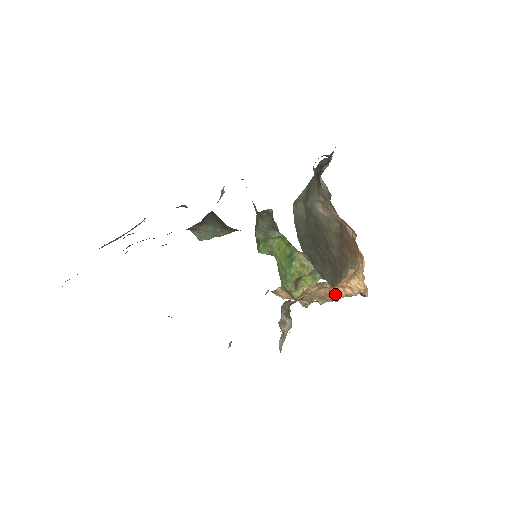
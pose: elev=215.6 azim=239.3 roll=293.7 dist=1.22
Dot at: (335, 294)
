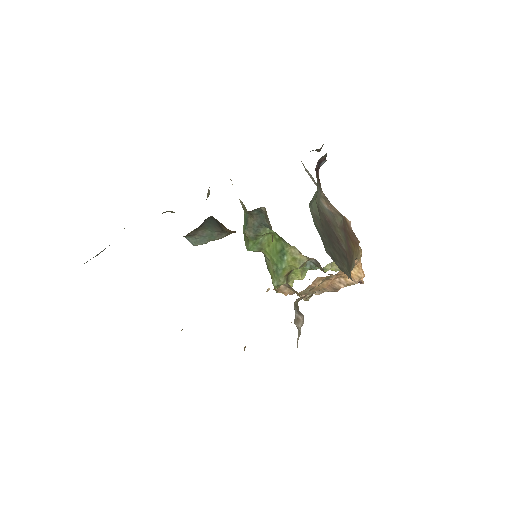
Dot at: (337, 285)
